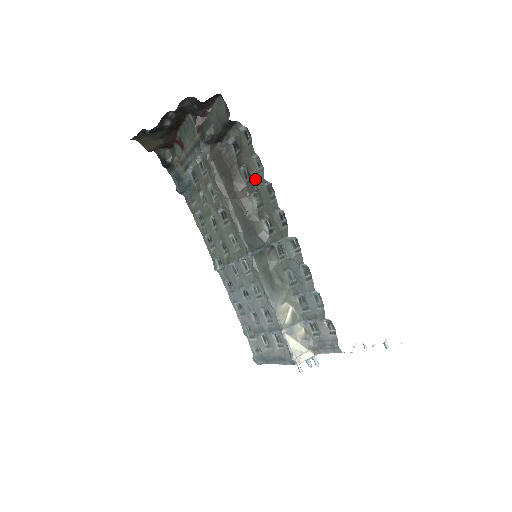
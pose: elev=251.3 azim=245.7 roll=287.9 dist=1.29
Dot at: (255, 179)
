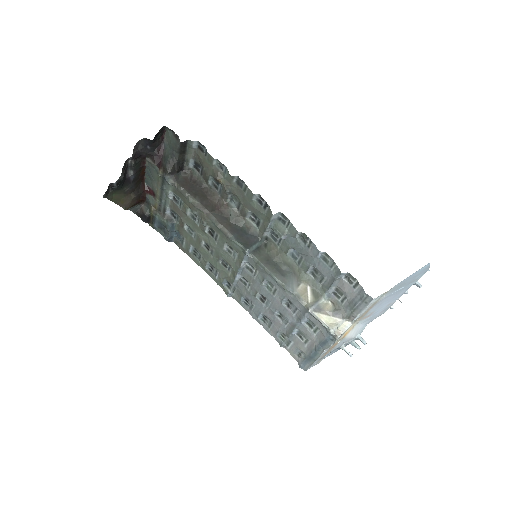
Dot at: (224, 183)
